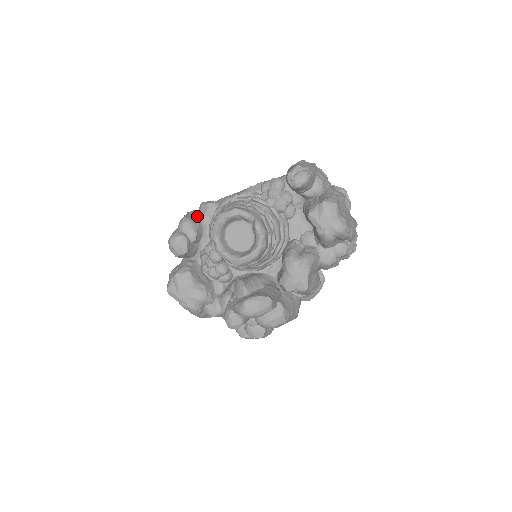
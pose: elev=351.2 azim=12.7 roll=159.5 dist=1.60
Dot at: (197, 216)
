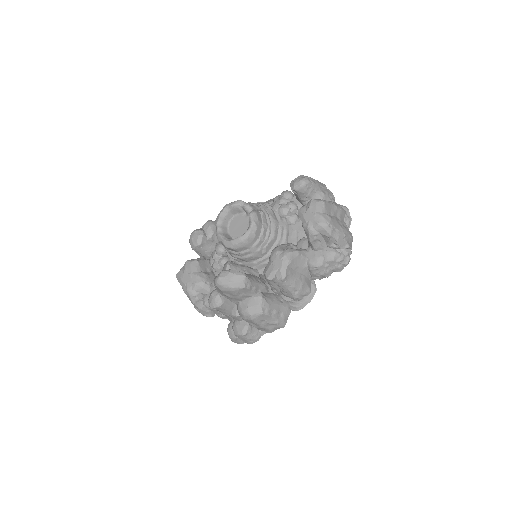
Dot at: occluded
